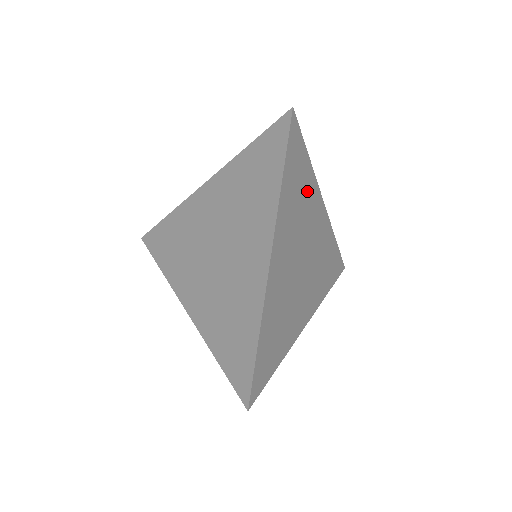
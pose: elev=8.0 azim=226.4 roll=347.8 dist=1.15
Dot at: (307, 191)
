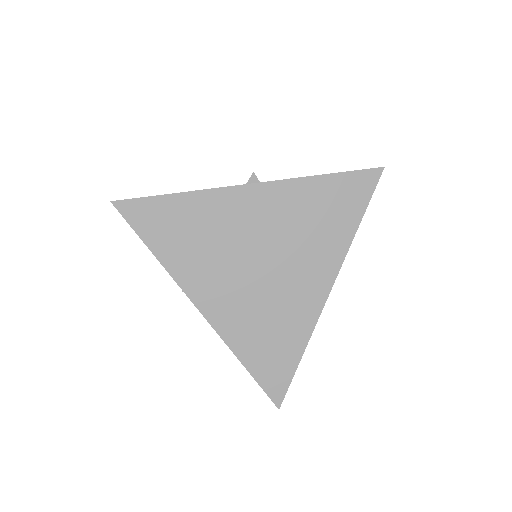
Dot at: occluded
